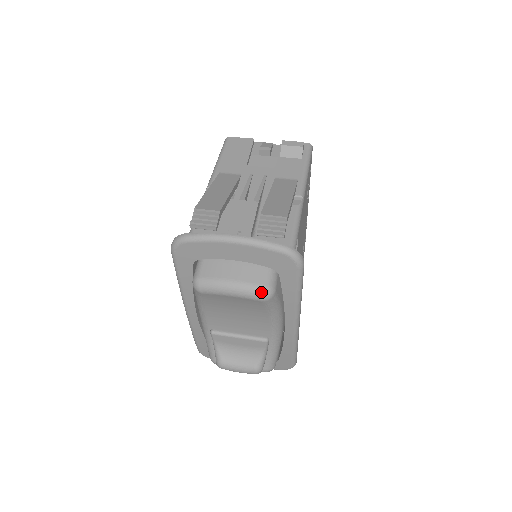
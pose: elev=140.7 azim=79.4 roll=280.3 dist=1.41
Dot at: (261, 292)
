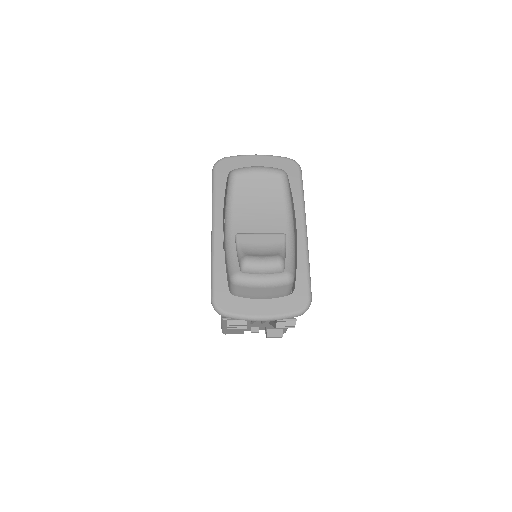
Dot at: (279, 169)
